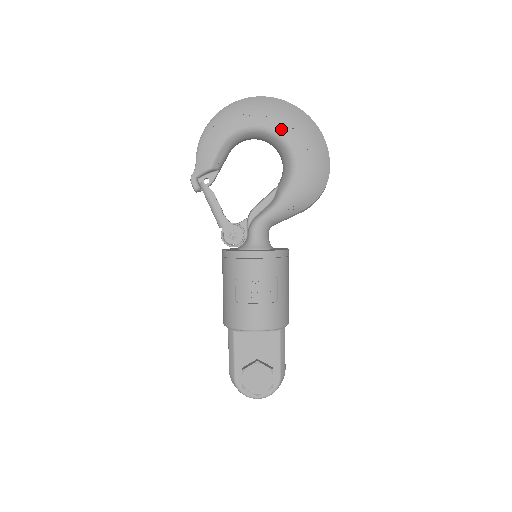
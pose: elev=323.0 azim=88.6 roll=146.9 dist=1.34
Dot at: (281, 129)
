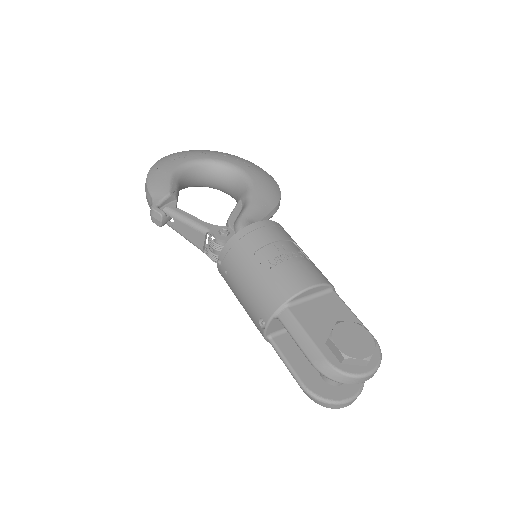
Dot at: (219, 158)
